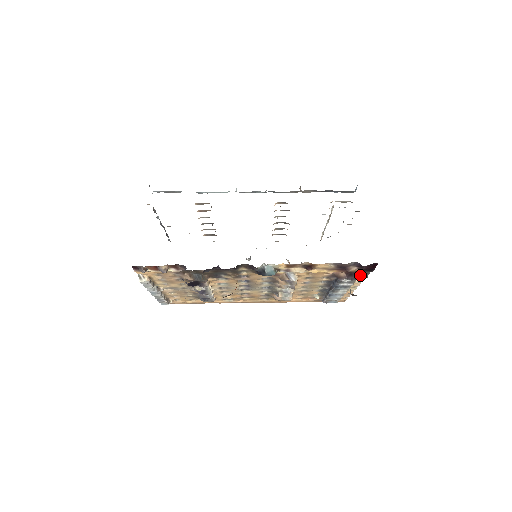
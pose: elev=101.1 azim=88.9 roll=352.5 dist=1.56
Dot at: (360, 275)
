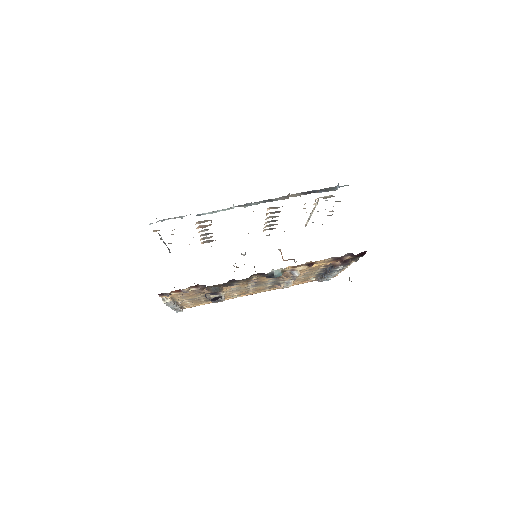
Dot at: (352, 260)
